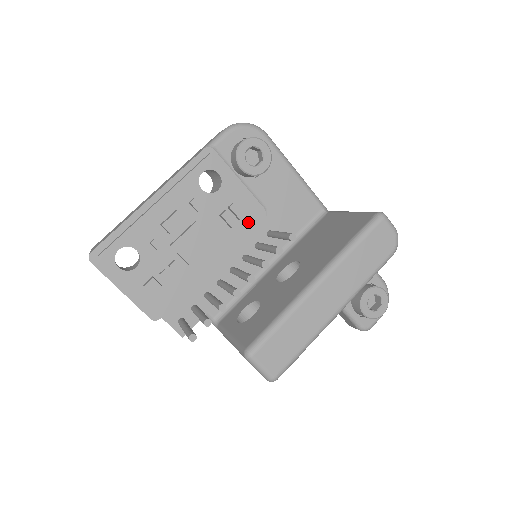
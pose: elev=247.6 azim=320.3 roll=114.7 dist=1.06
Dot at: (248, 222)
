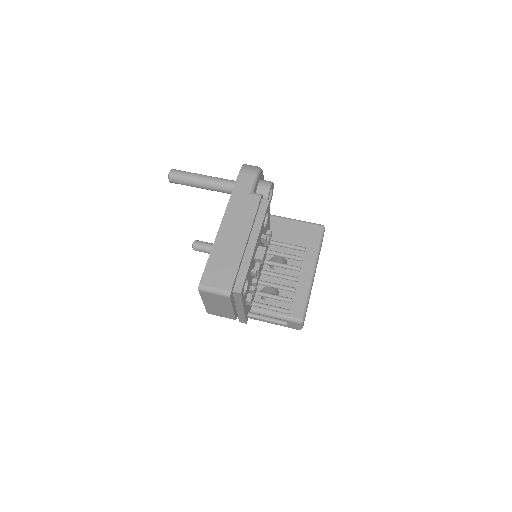
Dot at: occluded
